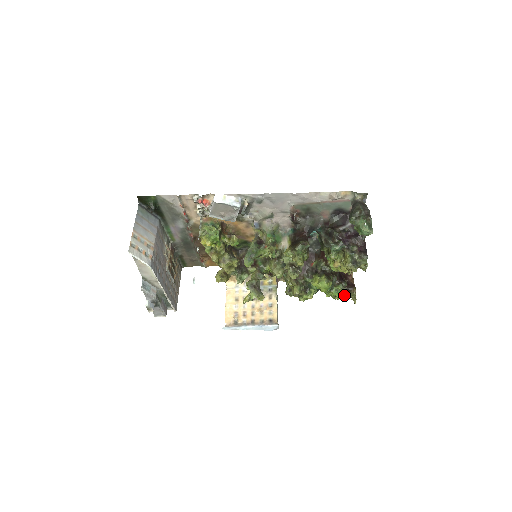
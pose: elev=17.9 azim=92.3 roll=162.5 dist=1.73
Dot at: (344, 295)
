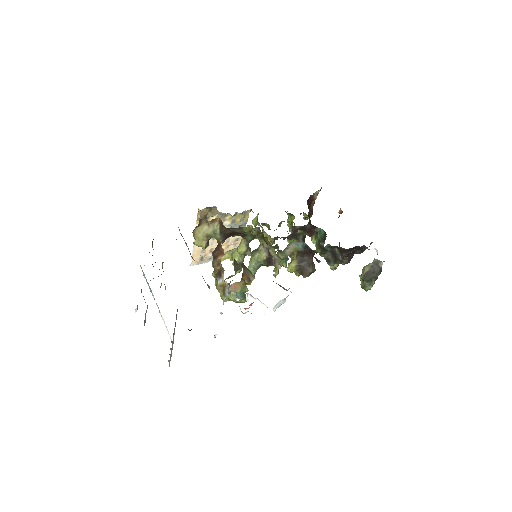
Dot at: occluded
